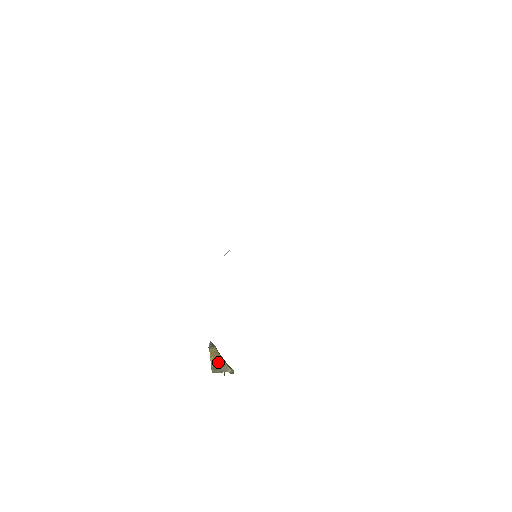
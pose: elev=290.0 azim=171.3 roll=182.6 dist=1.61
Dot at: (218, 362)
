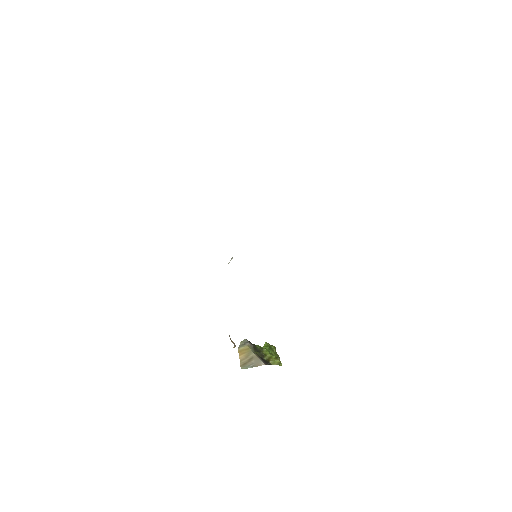
Dot at: (249, 358)
